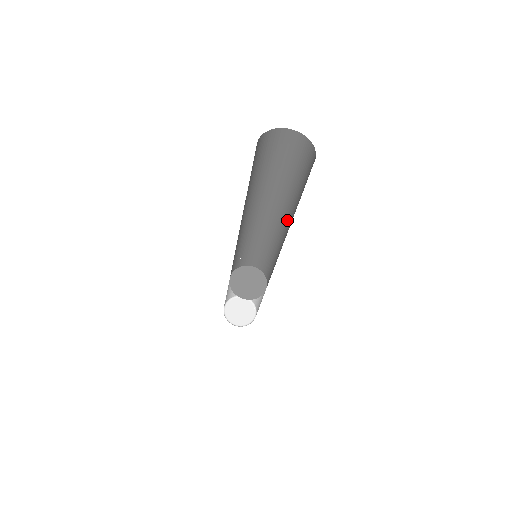
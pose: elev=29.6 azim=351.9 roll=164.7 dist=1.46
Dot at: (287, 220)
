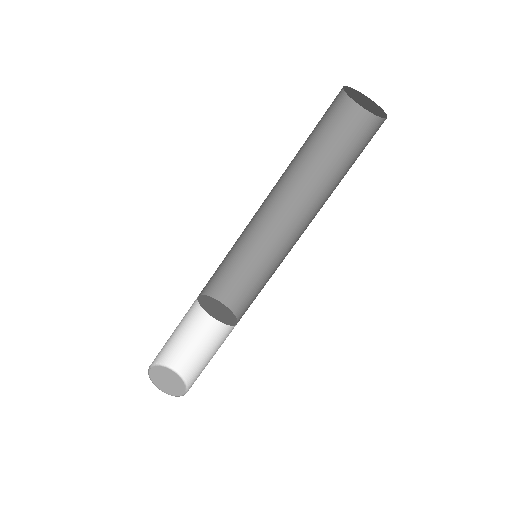
Dot at: occluded
